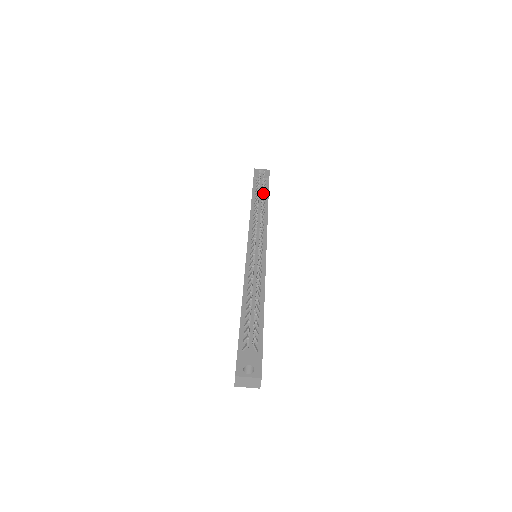
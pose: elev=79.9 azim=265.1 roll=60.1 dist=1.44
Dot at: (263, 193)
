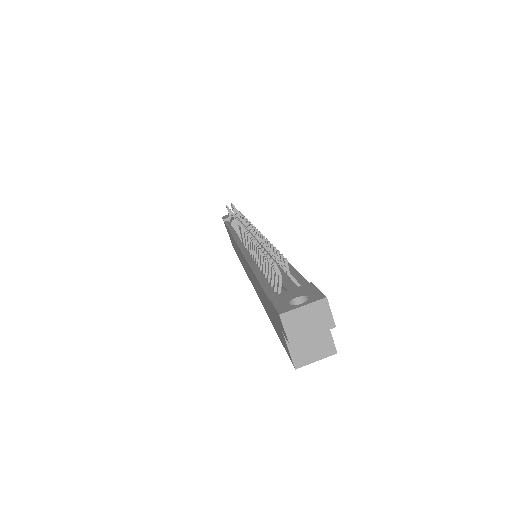
Dot at: (236, 209)
